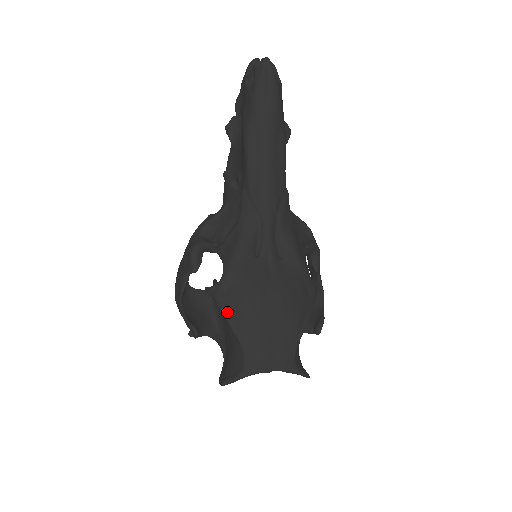
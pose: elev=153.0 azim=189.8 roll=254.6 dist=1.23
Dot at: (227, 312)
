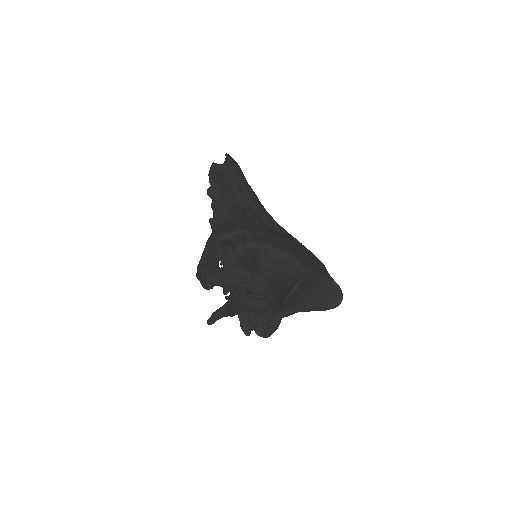
Dot at: (272, 245)
